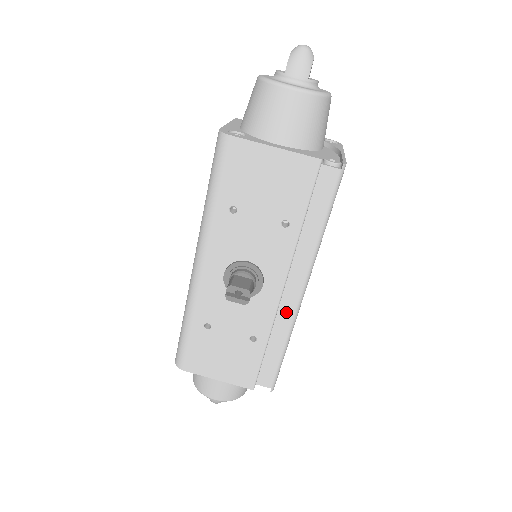
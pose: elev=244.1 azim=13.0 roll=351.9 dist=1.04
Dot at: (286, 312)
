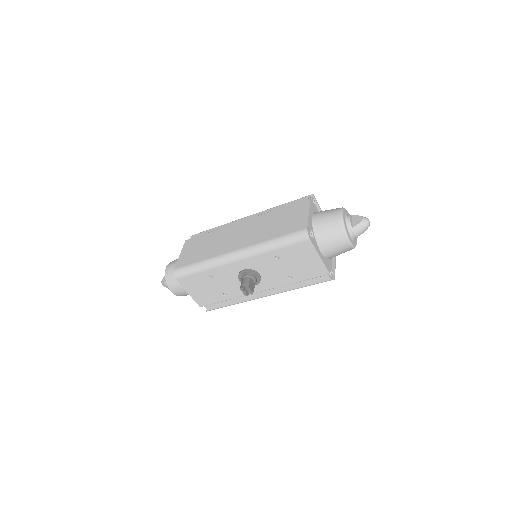
Dot at: (251, 297)
